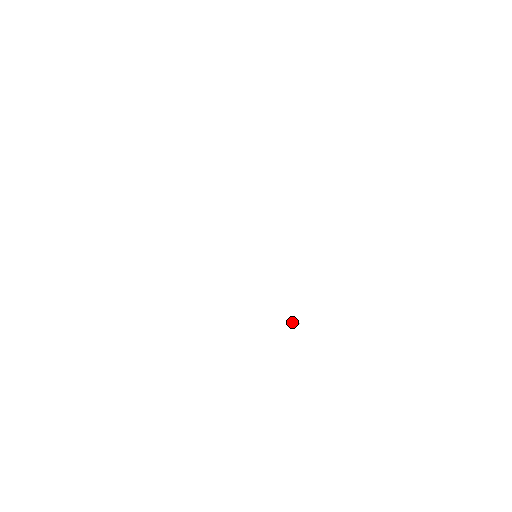
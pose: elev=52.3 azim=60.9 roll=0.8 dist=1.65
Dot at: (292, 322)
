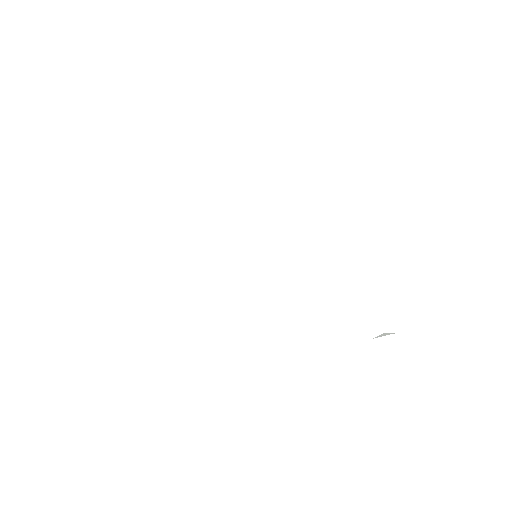
Dot at: (378, 336)
